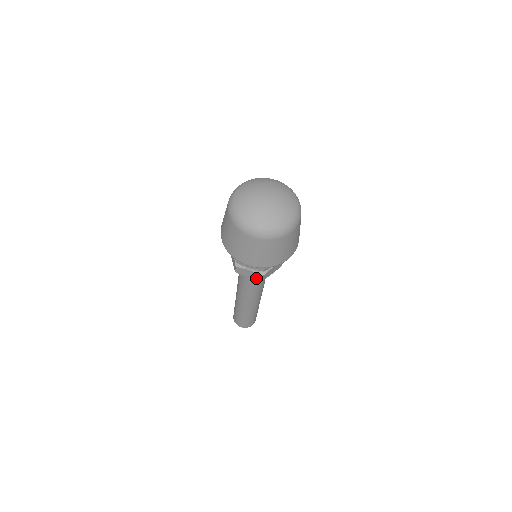
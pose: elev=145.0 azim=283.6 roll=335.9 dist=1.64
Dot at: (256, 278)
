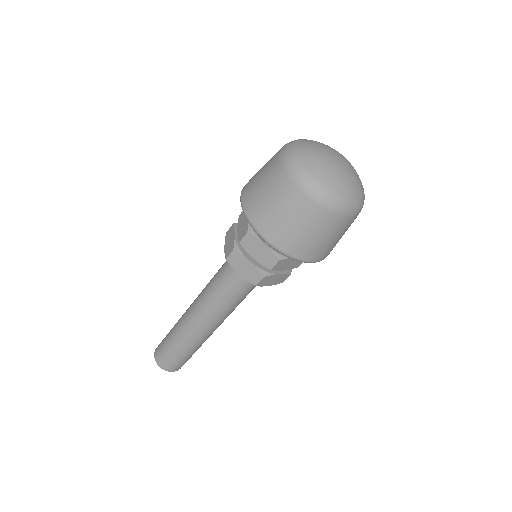
Dot at: (278, 282)
